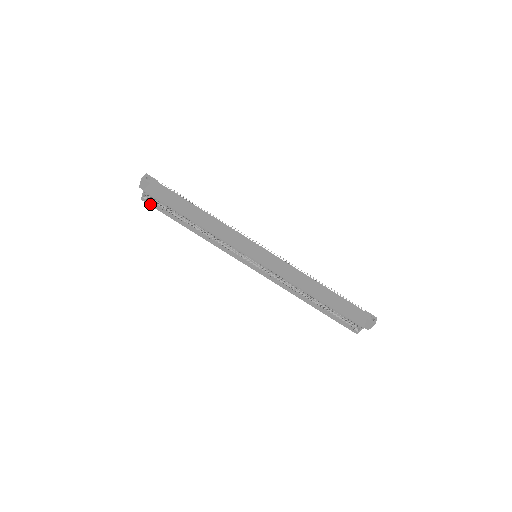
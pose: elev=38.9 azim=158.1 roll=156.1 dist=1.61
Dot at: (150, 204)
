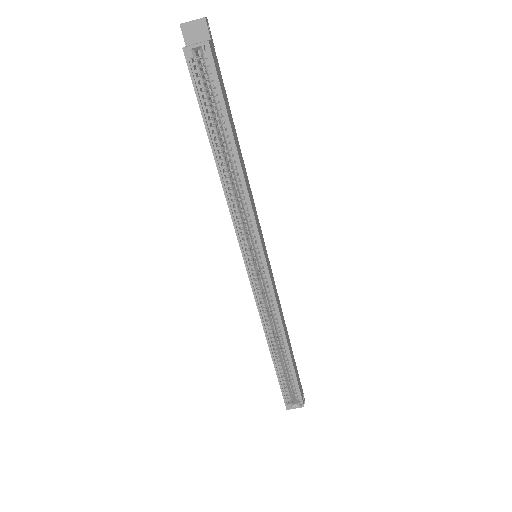
Dot at: (191, 69)
